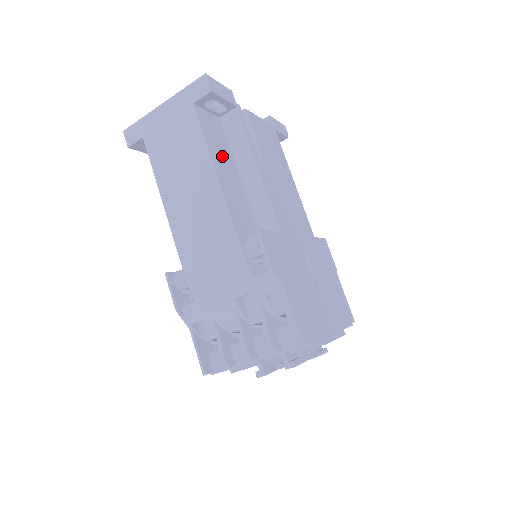
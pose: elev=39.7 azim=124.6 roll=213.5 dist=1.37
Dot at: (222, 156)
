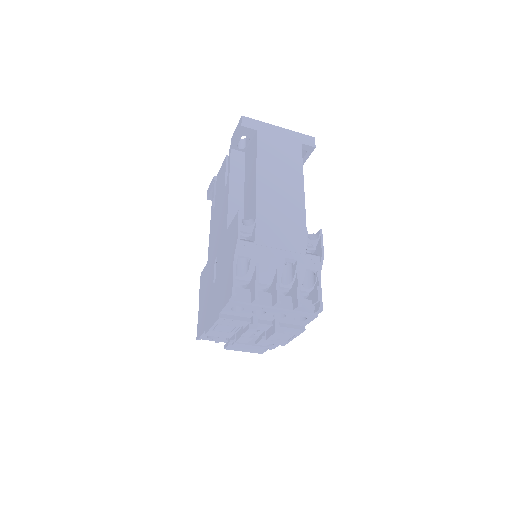
Dot at: occluded
